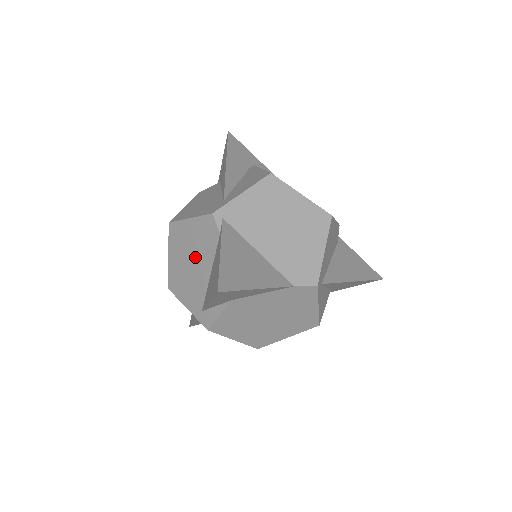
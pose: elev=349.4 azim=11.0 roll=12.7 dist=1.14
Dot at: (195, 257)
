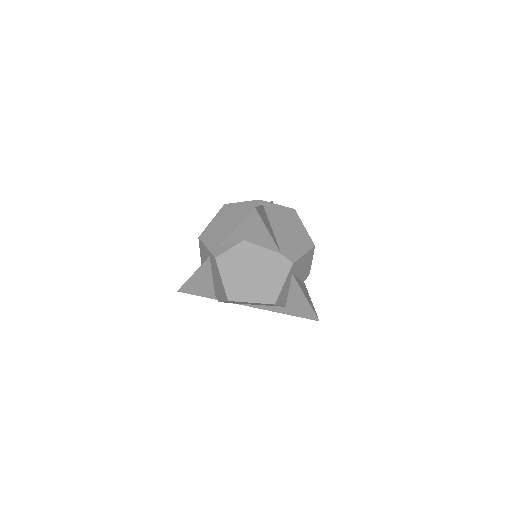
Dot at: (232, 220)
